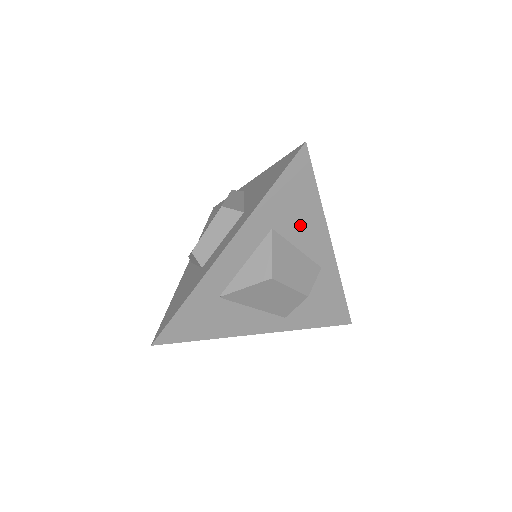
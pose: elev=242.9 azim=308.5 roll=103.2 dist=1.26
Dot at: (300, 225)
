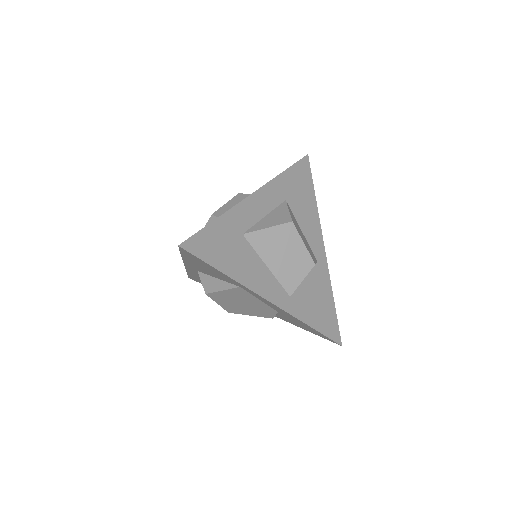
Dot at: (303, 212)
